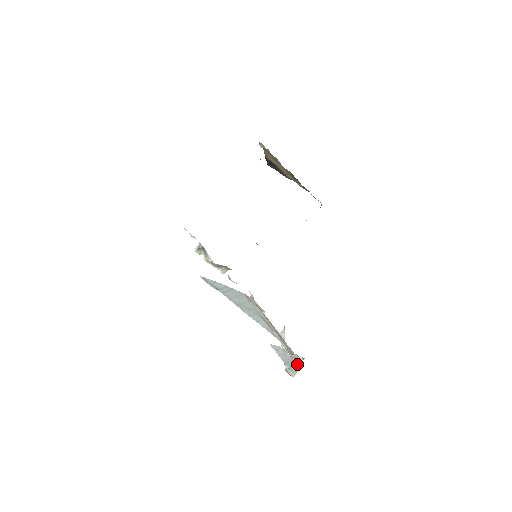
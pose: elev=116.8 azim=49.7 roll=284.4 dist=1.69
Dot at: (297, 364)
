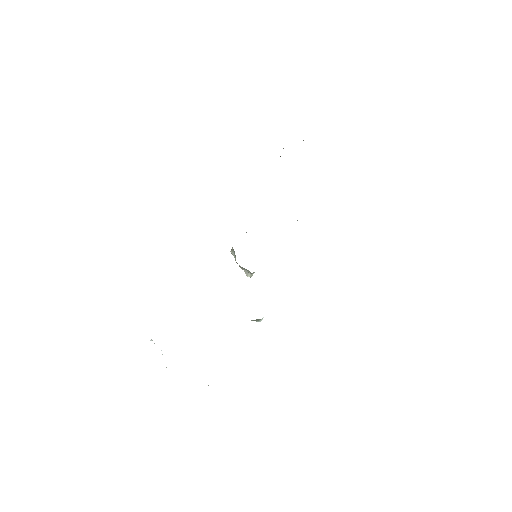
Dot at: occluded
